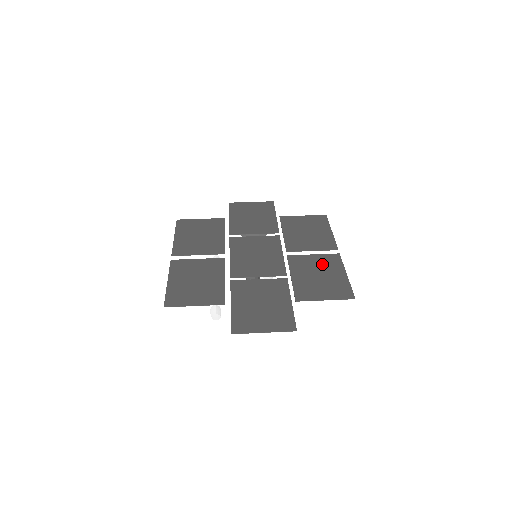
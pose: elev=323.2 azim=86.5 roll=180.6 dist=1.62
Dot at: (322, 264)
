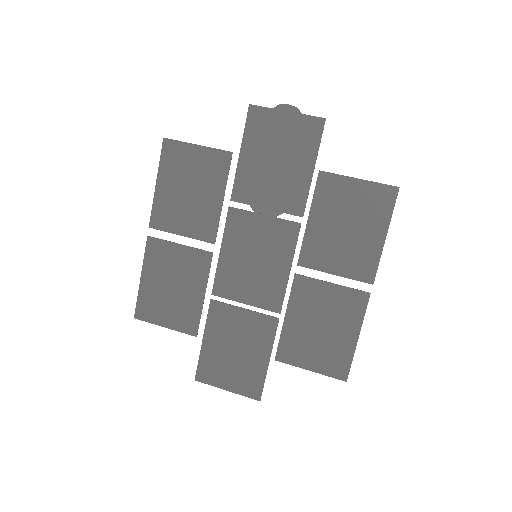
Dot at: (335, 308)
